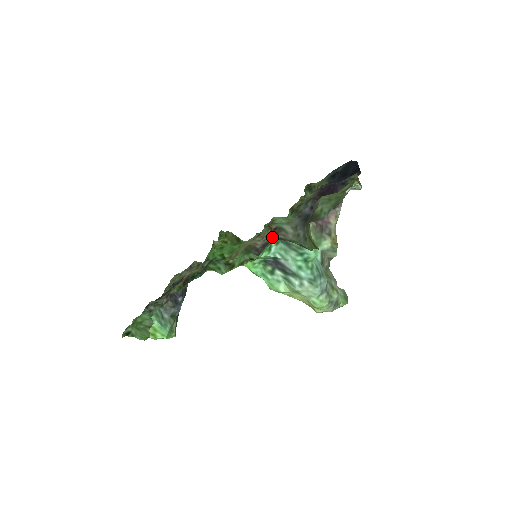
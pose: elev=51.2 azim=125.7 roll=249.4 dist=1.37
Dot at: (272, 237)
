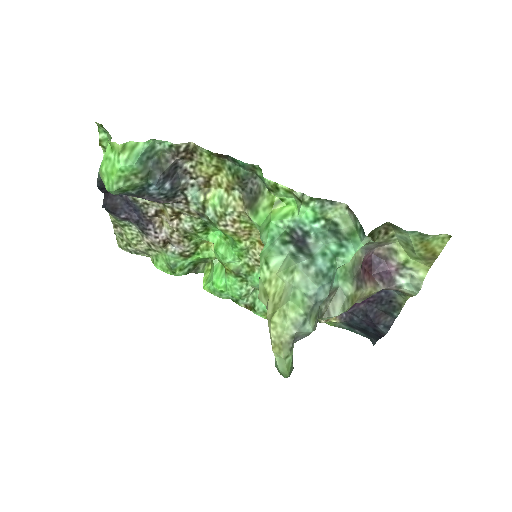
Dot at: occluded
